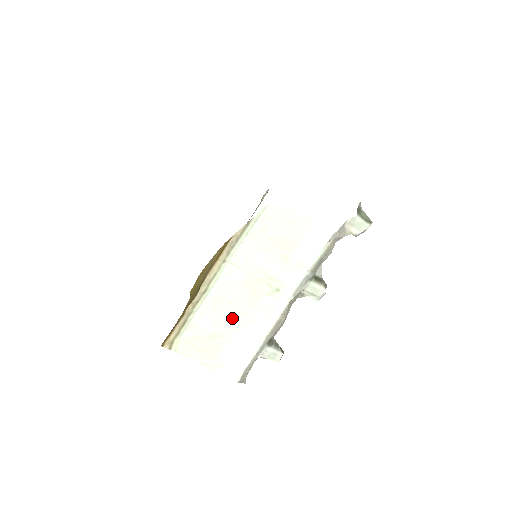
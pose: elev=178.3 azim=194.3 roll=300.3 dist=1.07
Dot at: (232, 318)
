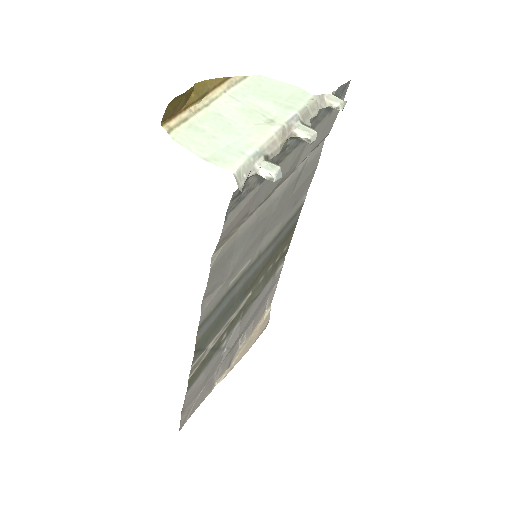
Dot at: (230, 130)
